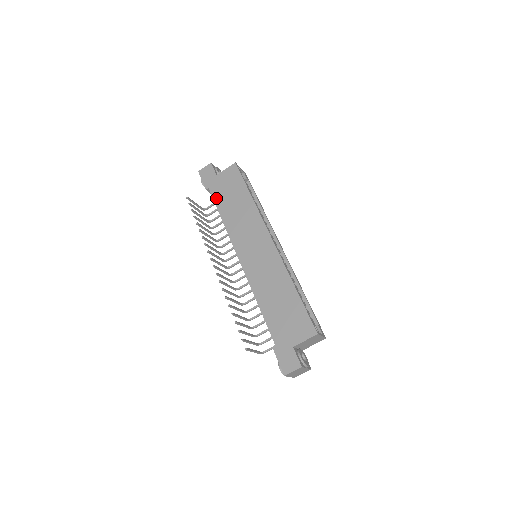
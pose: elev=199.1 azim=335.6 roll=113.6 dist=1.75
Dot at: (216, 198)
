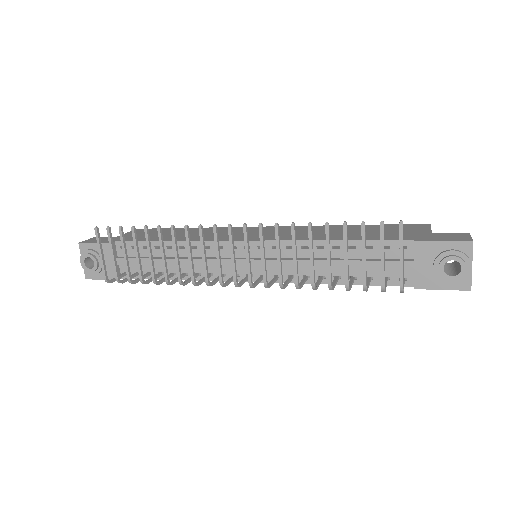
Dot at: (139, 239)
